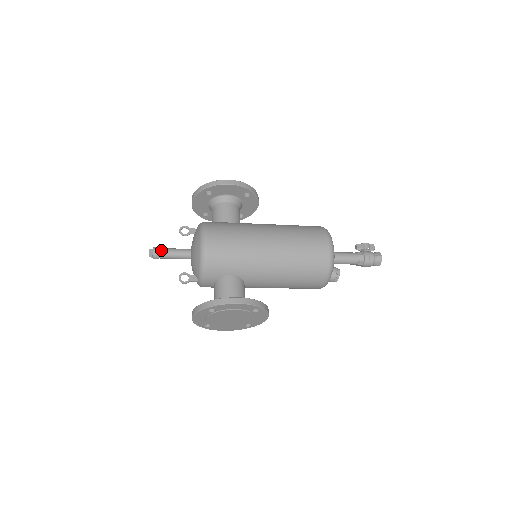
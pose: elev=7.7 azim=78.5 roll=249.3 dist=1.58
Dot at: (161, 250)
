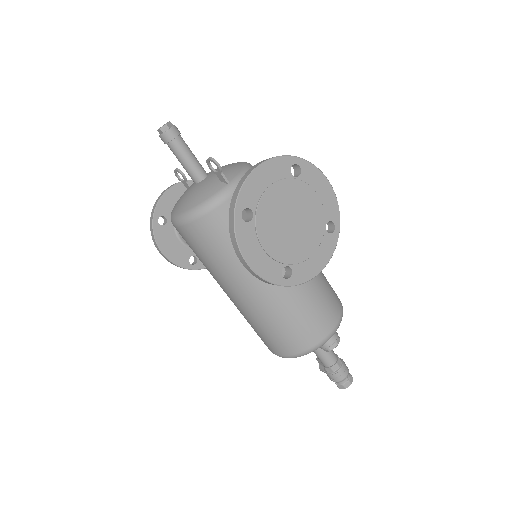
Dot at: (180, 137)
